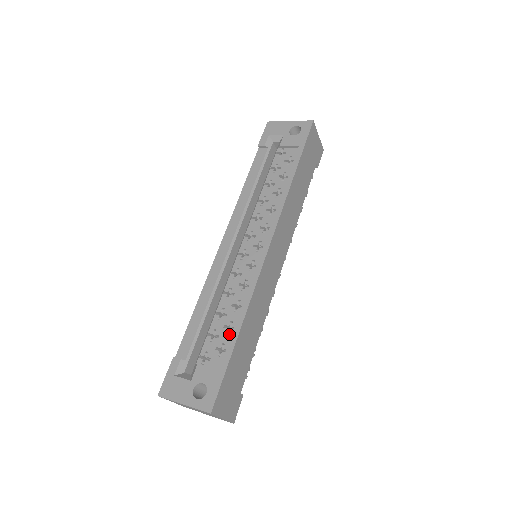
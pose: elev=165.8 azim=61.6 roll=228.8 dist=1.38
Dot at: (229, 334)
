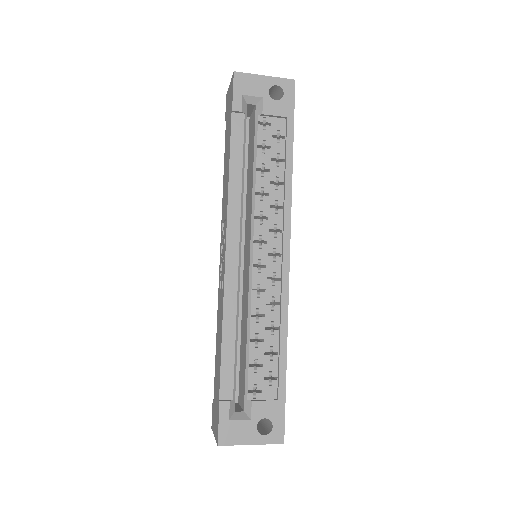
Dot at: (274, 360)
